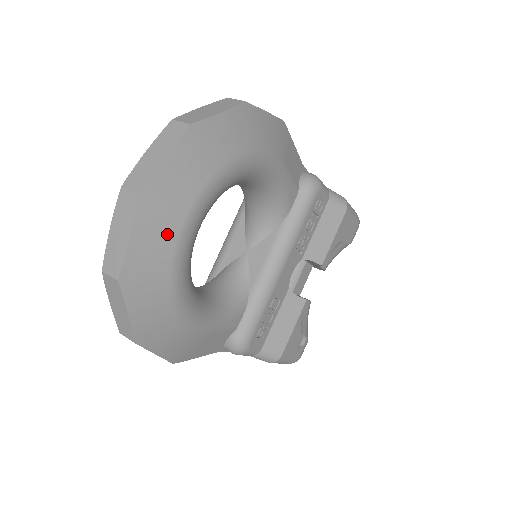
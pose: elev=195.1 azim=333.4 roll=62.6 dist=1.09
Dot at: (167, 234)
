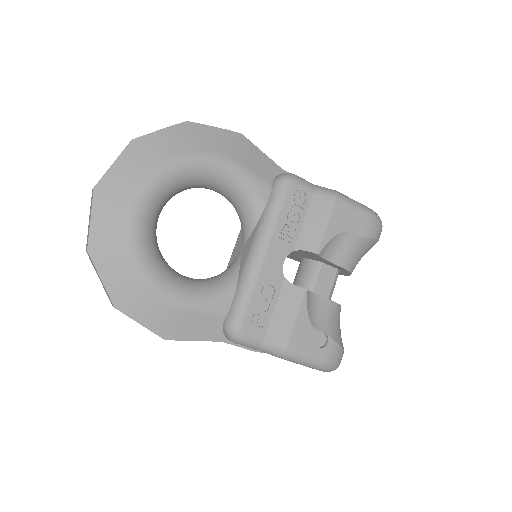
Dot at: (118, 214)
